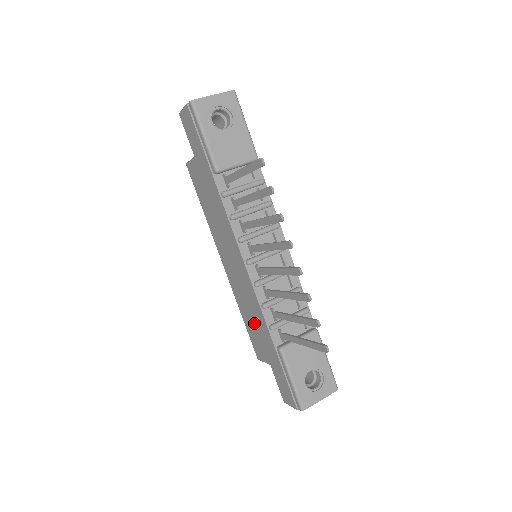
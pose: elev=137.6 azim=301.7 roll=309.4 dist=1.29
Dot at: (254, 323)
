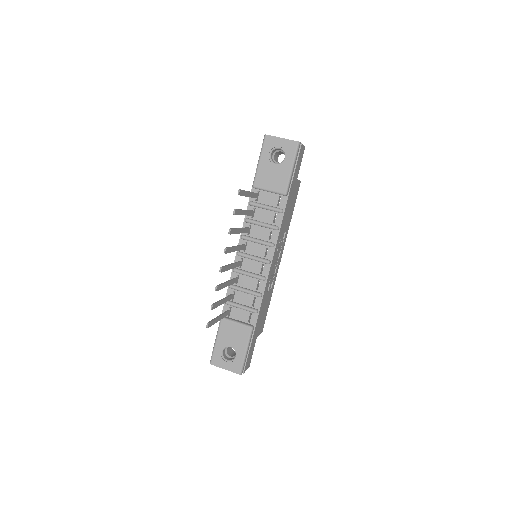
Dot at: occluded
